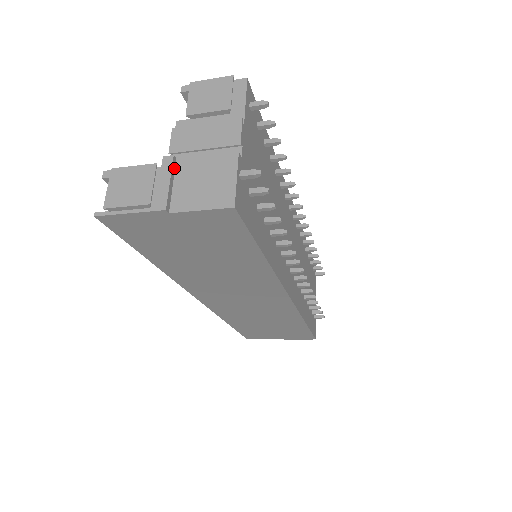
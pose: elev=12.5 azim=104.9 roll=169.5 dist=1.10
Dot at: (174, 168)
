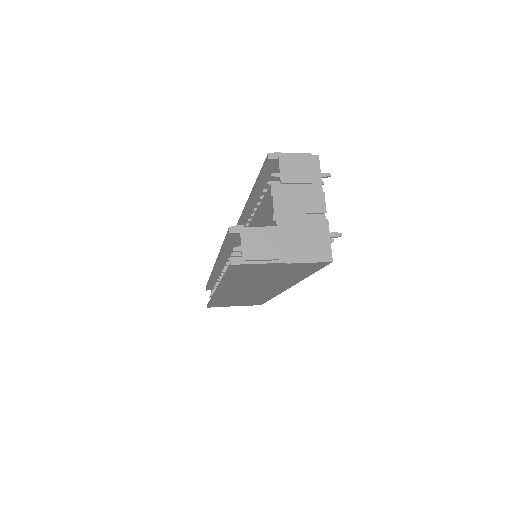
Dot at: (284, 228)
